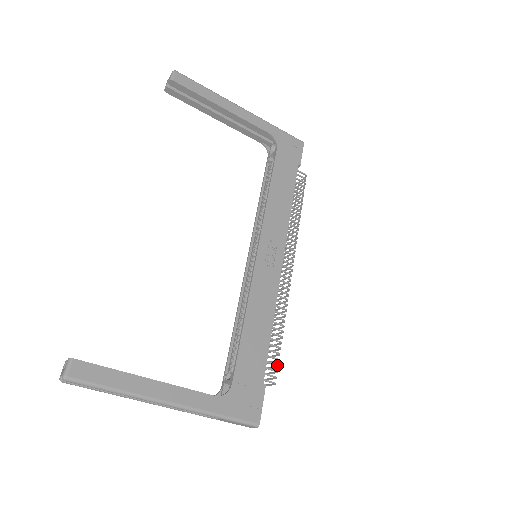
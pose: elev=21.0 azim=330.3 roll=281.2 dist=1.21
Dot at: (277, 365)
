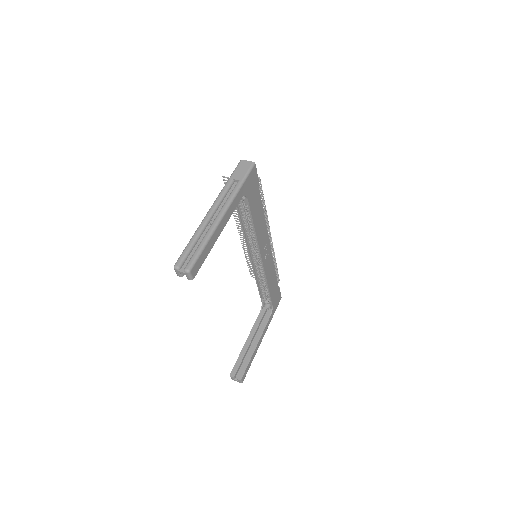
Dot at: (278, 275)
